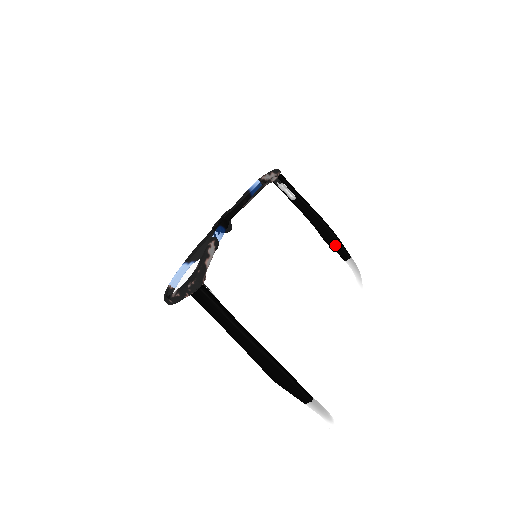
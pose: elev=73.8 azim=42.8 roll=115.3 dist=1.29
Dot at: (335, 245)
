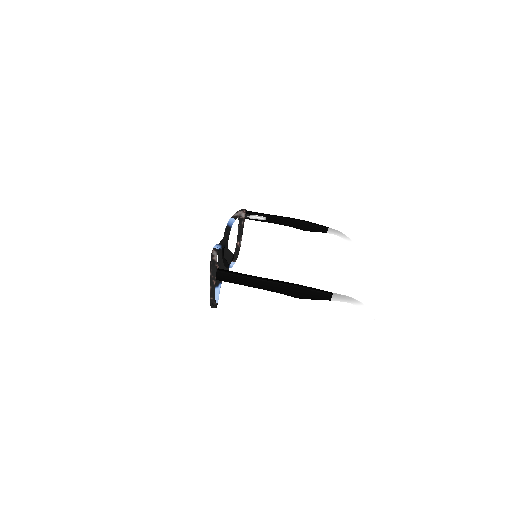
Dot at: (312, 228)
